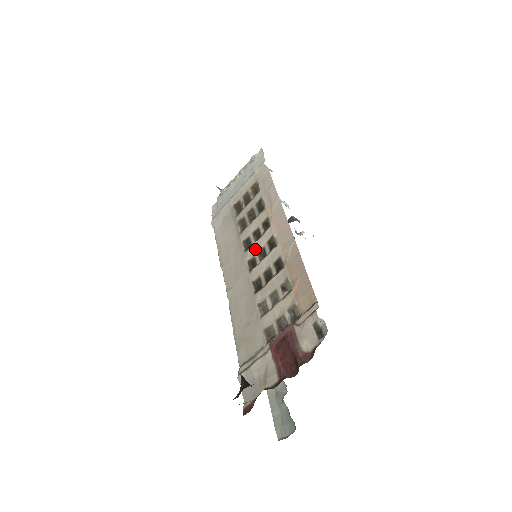
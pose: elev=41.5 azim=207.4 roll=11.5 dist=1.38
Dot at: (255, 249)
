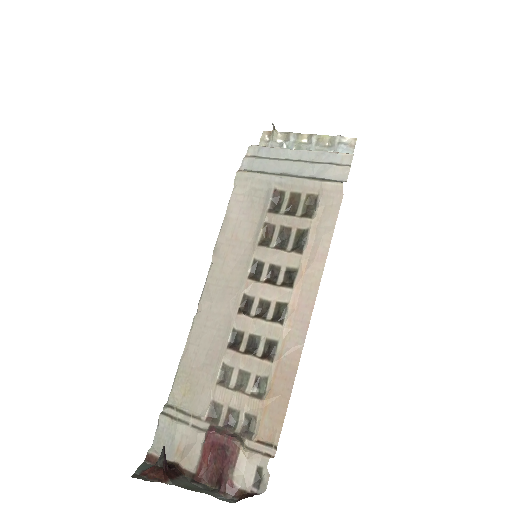
Dot at: (260, 292)
